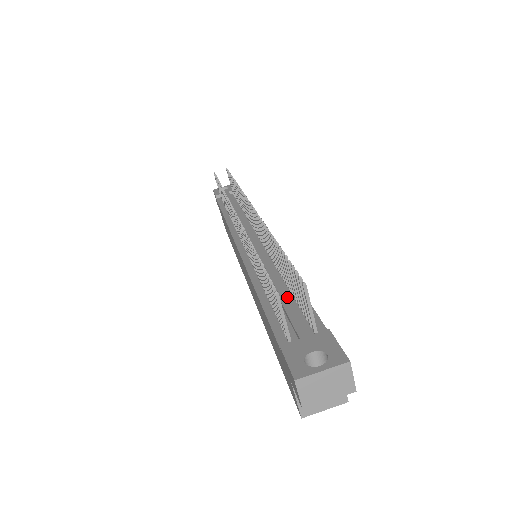
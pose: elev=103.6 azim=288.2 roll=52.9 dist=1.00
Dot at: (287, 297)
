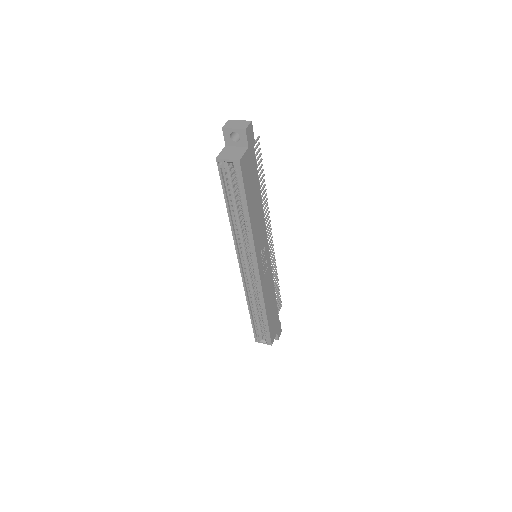
Dot at: occluded
